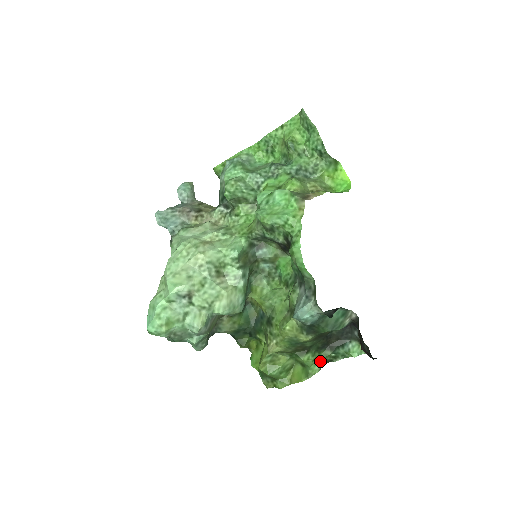
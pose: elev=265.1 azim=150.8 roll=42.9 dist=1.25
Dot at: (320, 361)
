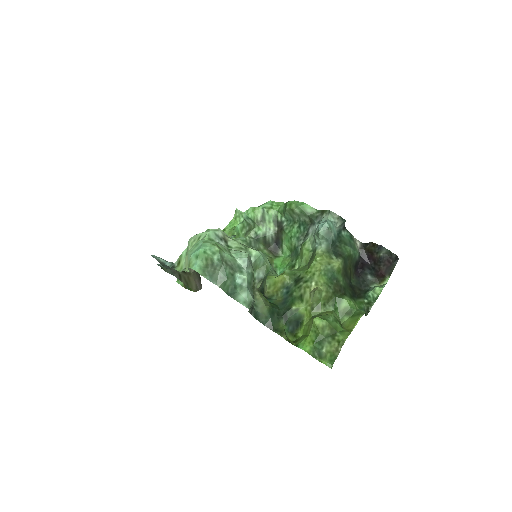
Dot at: (360, 308)
